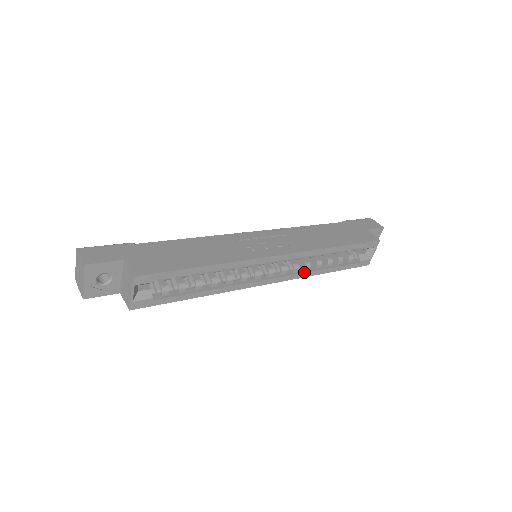
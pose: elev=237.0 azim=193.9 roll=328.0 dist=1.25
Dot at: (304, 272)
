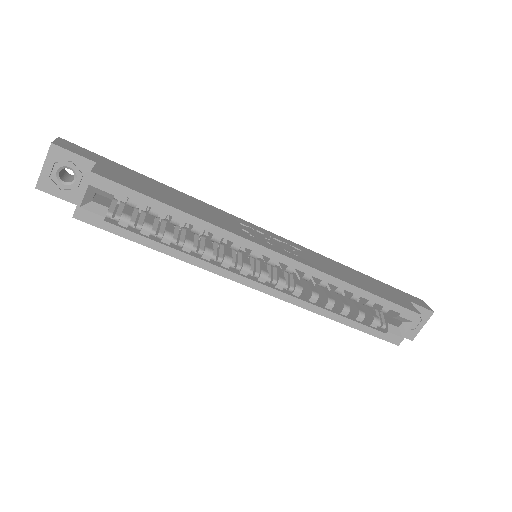
Dot at: (307, 301)
